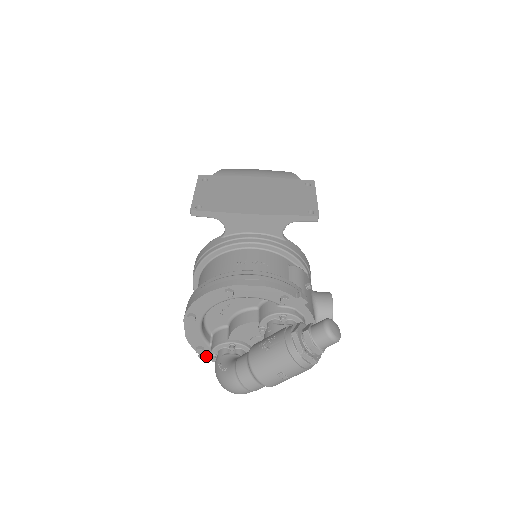
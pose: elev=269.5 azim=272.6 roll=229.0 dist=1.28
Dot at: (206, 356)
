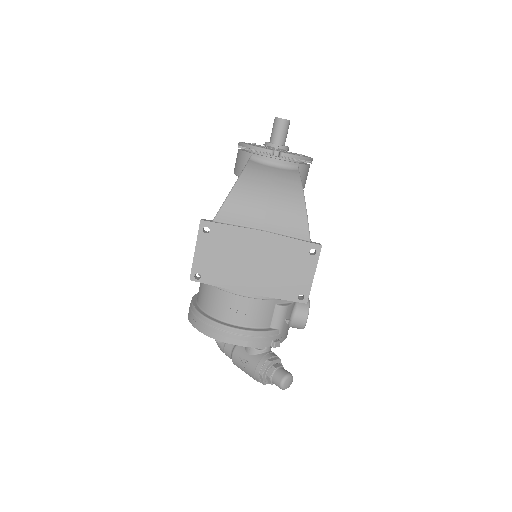
Dot at: occluded
